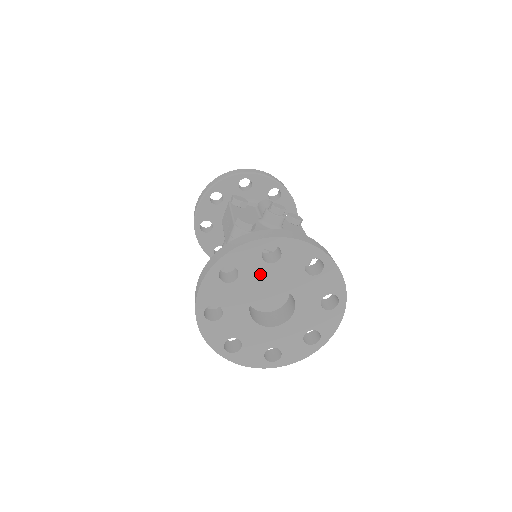
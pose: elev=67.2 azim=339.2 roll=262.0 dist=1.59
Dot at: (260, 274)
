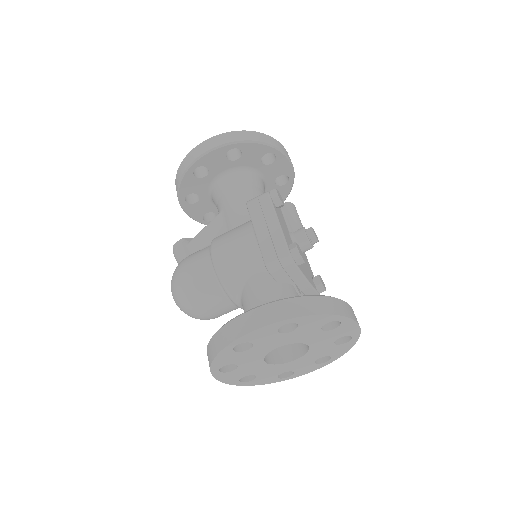
Dot at: (307, 334)
